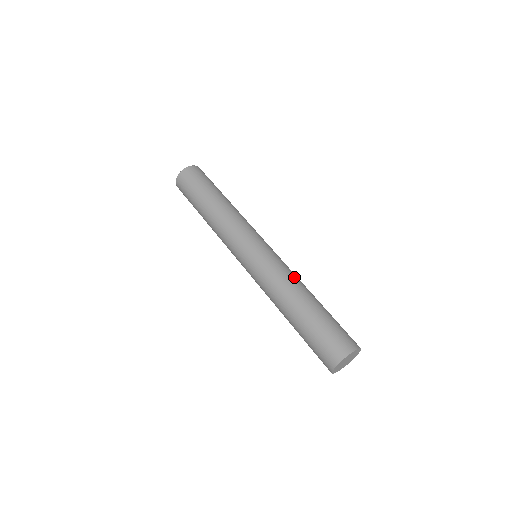
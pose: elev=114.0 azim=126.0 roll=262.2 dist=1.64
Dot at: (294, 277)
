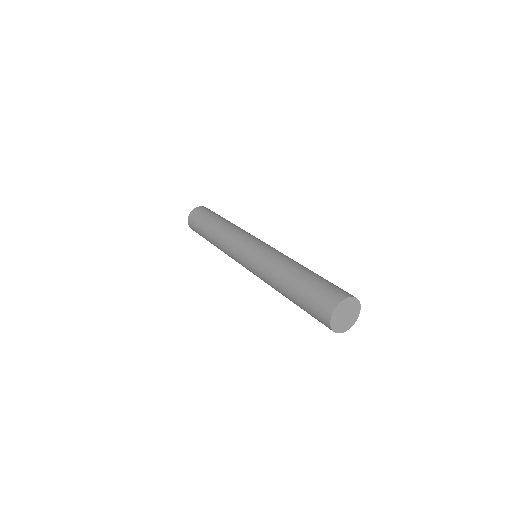
Dot at: (273, 265)
